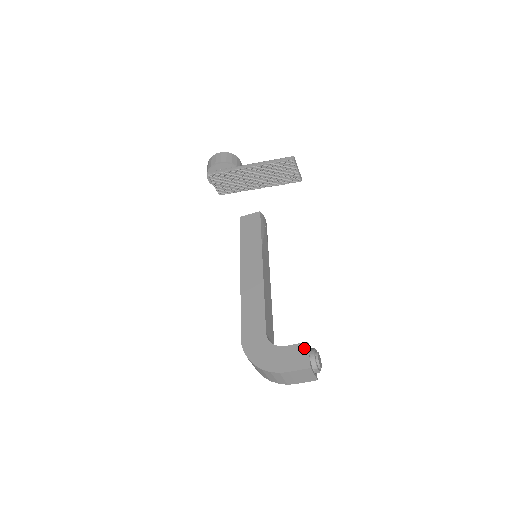
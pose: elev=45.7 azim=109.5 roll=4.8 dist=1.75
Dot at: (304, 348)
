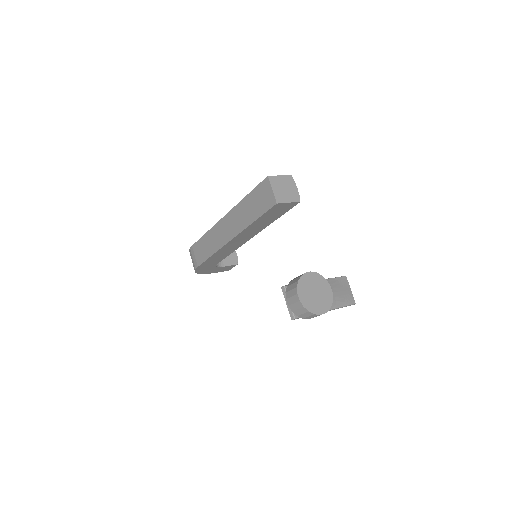
Dot at: occluded
